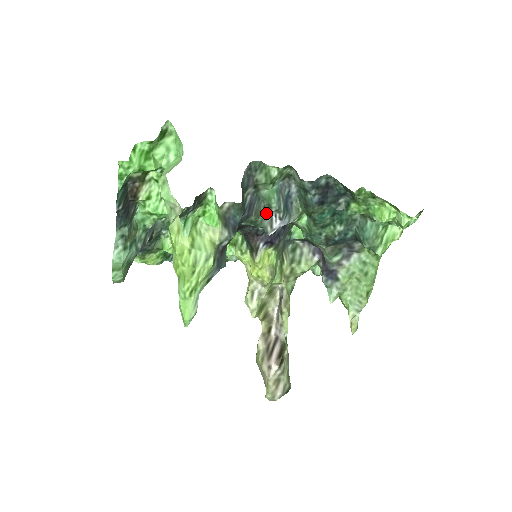
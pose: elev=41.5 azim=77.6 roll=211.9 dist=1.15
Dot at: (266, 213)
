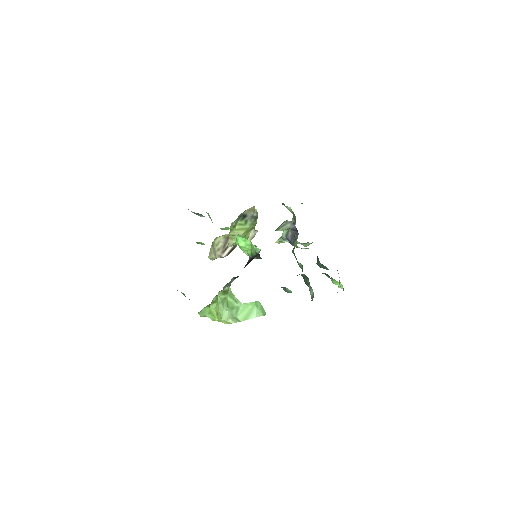
Dot at: occluded
